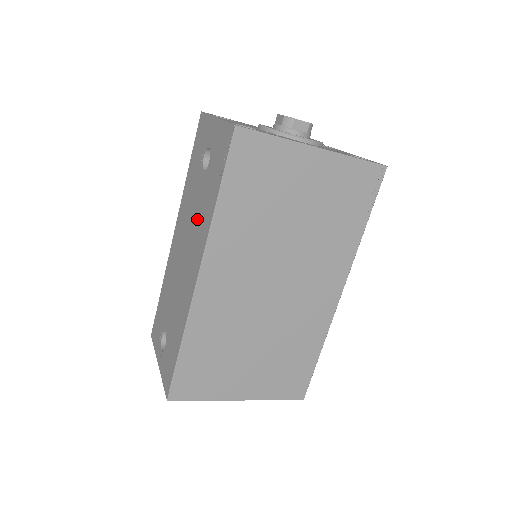
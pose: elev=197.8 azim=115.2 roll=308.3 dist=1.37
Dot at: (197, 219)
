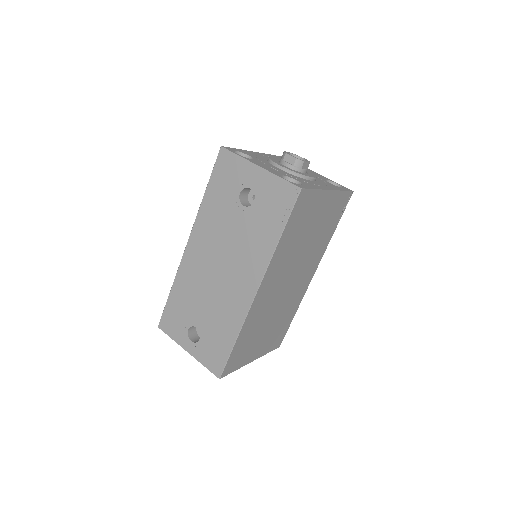
Dot at: (242, 245)
